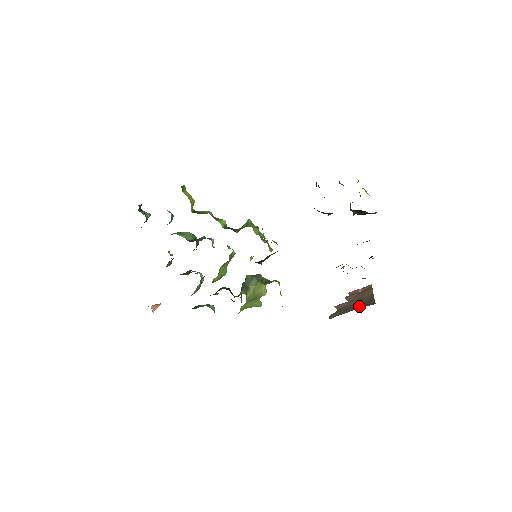
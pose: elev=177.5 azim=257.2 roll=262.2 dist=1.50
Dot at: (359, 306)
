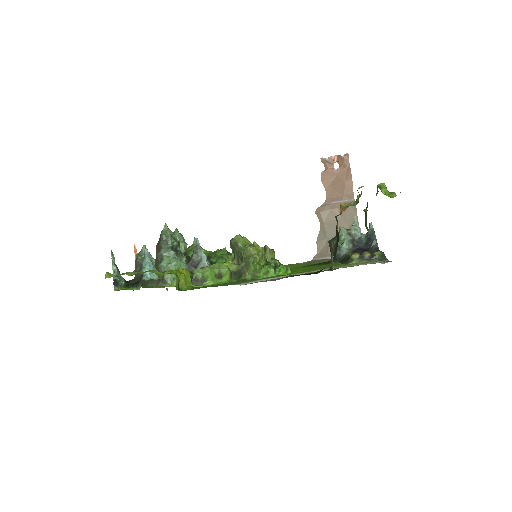
Dot at: occluded
